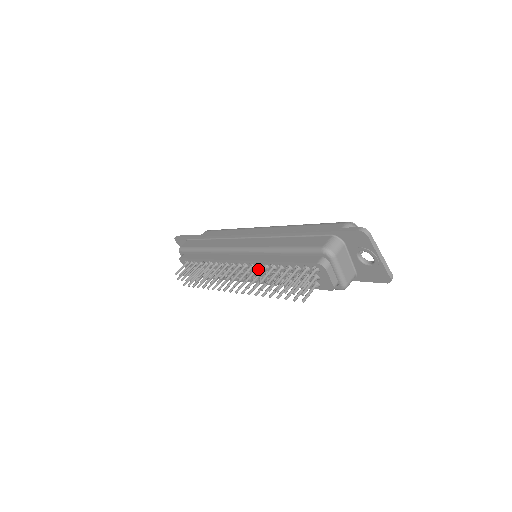
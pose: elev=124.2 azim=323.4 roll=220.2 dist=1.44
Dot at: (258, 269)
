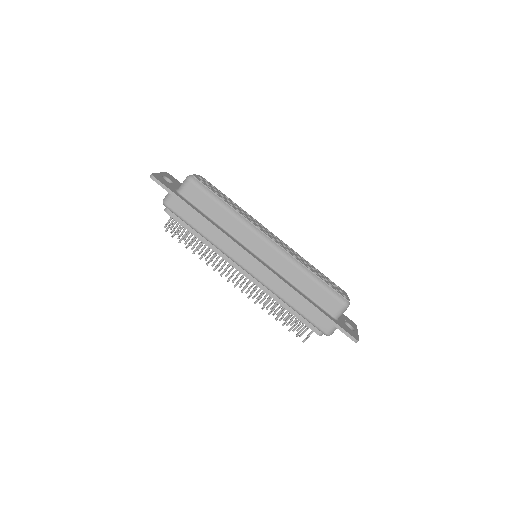
Dot at: occluded
